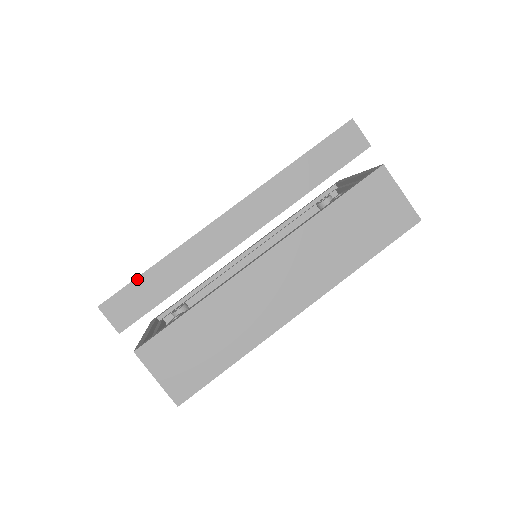
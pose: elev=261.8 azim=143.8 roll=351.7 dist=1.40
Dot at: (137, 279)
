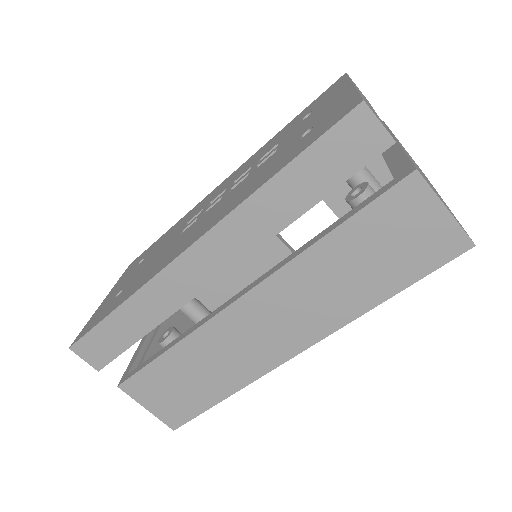
Dot at: (101, 323)
